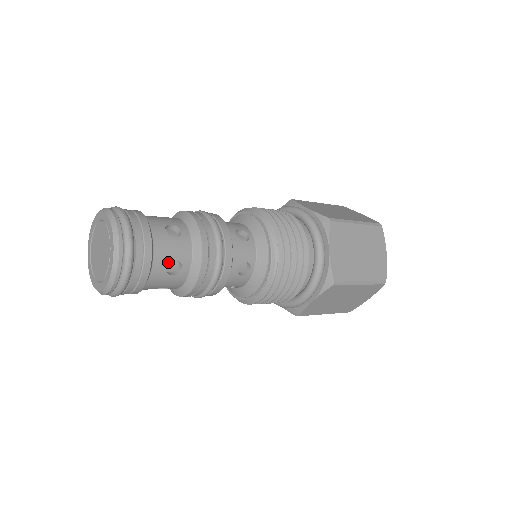
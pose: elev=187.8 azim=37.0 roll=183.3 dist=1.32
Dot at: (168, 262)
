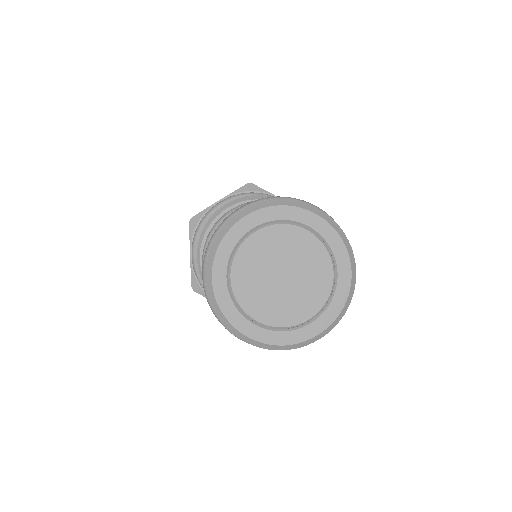
Dot at: occluded
